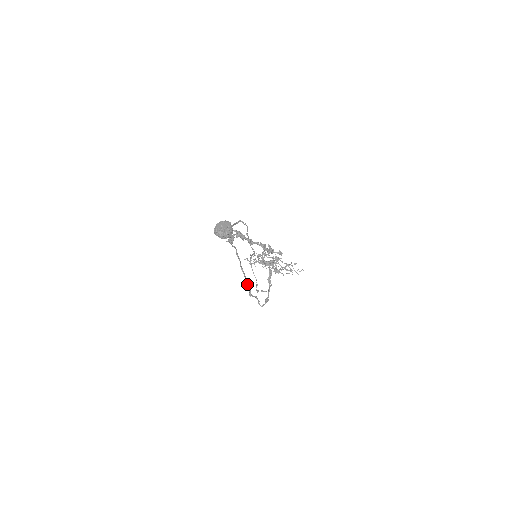
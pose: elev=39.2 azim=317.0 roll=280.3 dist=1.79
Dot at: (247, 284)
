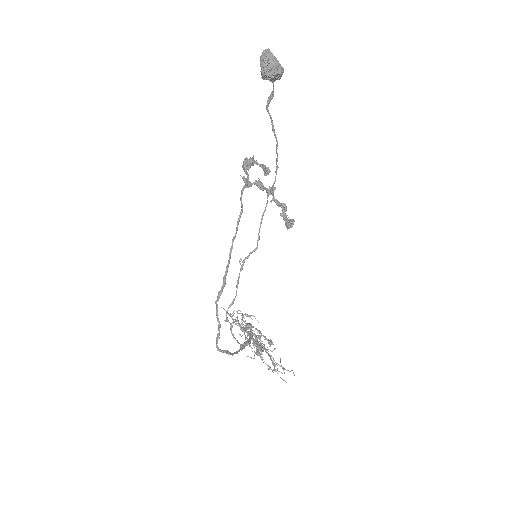
Dot at: (225, 275)
